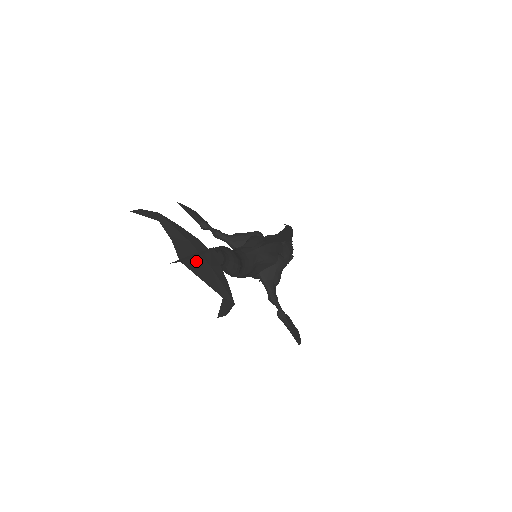
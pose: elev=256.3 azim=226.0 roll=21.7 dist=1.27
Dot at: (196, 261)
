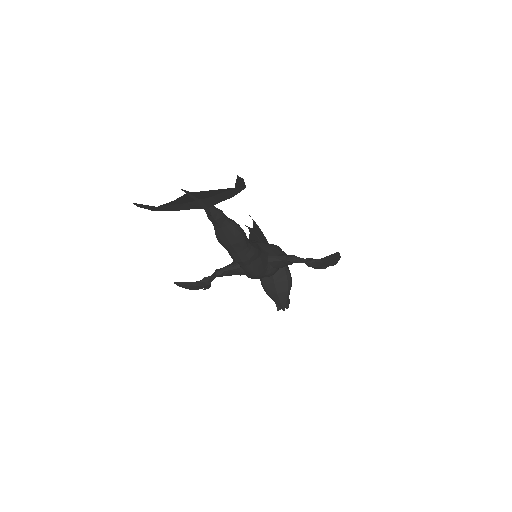
Dot at: (199, 194)
